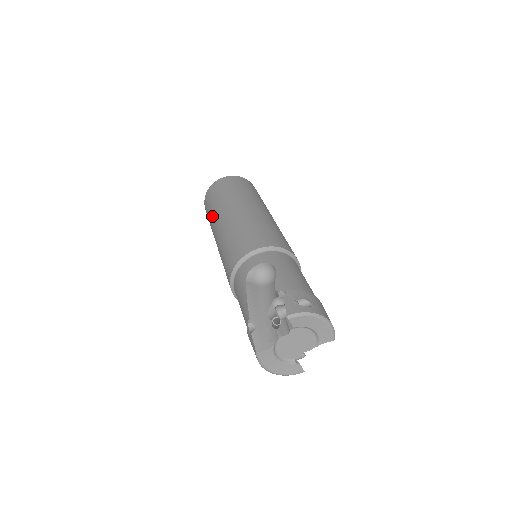
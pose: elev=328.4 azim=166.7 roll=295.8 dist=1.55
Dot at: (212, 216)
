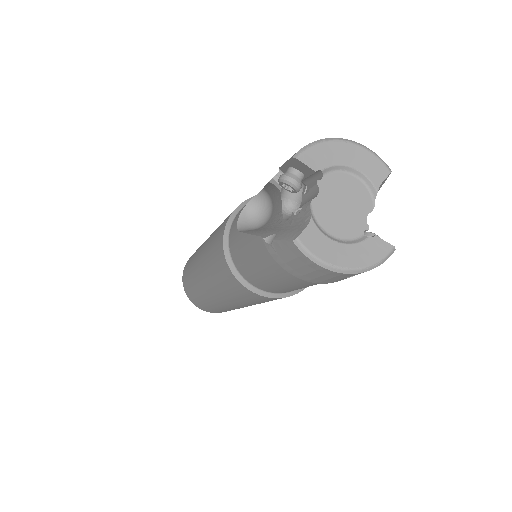
Dot at: (193, 281)
